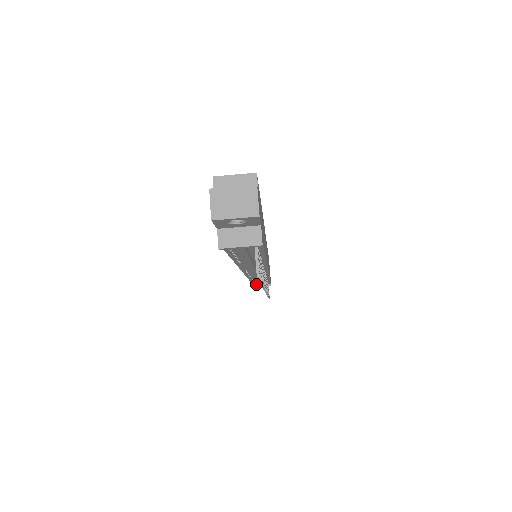
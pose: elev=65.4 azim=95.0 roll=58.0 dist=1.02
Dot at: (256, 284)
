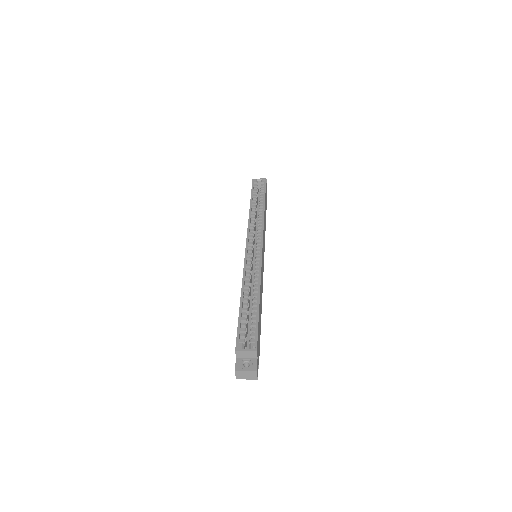
Dot at: occluded
